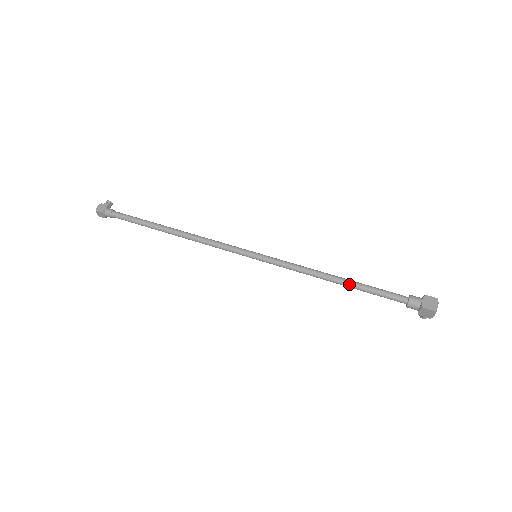
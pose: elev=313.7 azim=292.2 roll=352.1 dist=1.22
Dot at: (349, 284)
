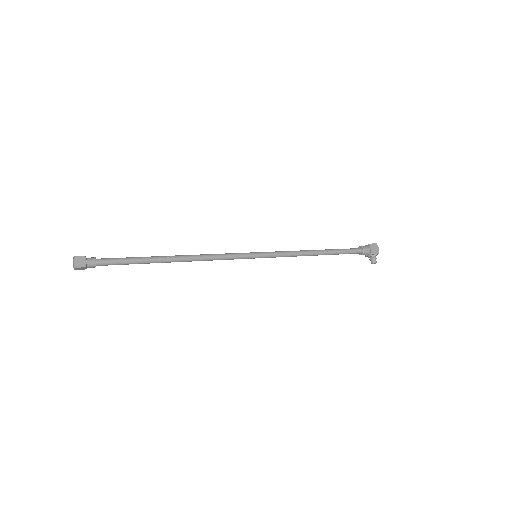
Dot at: (326, 250)
